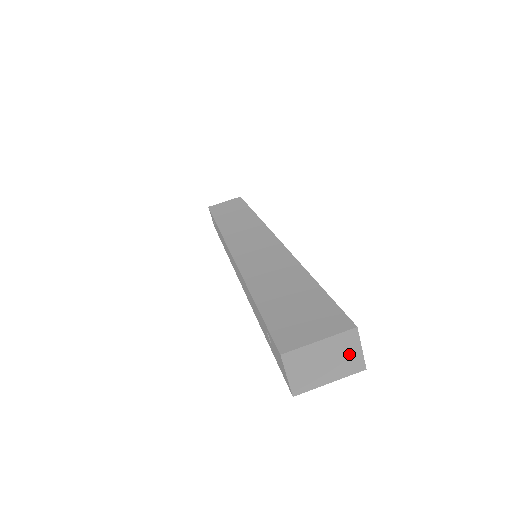
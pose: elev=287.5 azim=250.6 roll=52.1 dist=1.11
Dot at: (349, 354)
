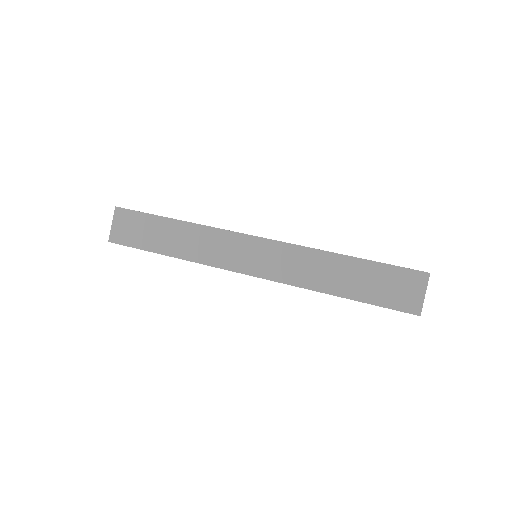
Dot at: occluded
